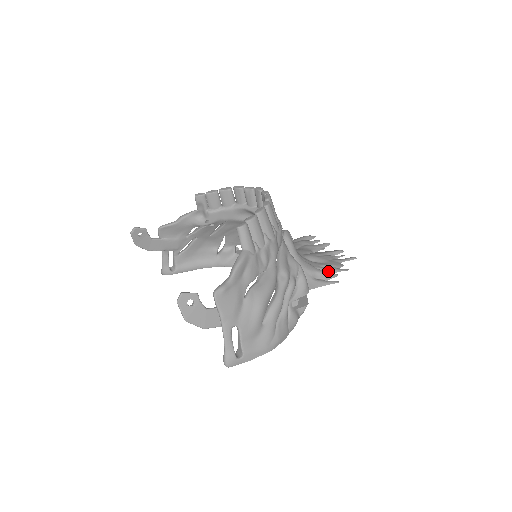
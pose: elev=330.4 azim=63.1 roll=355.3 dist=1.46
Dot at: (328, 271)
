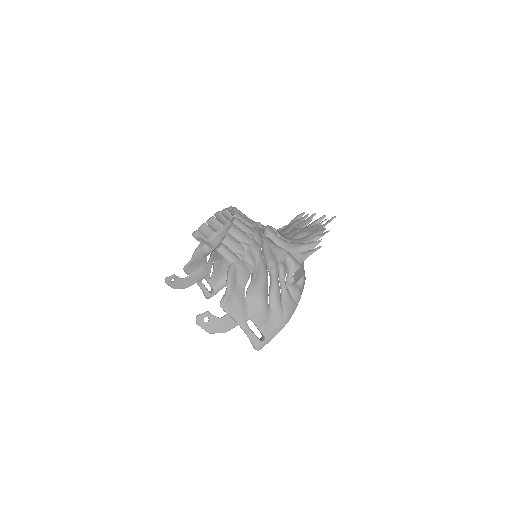
Dot at: (313, 240)
